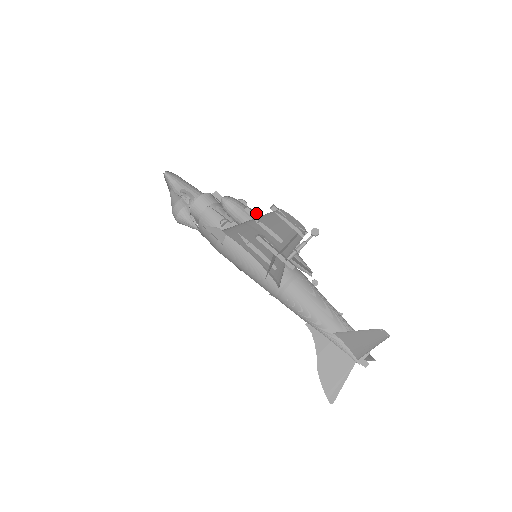
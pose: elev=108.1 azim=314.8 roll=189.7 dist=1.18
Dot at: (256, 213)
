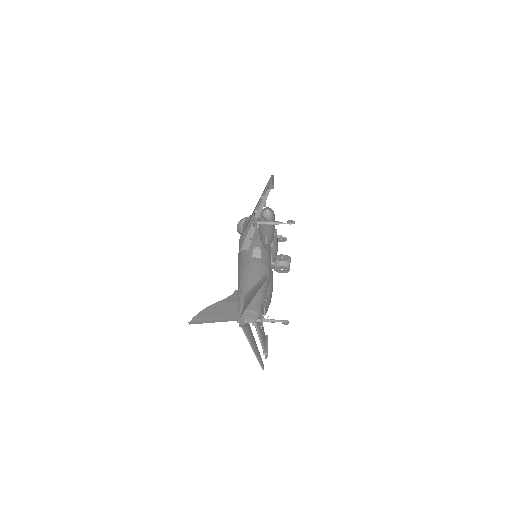
Dot at: occluded
